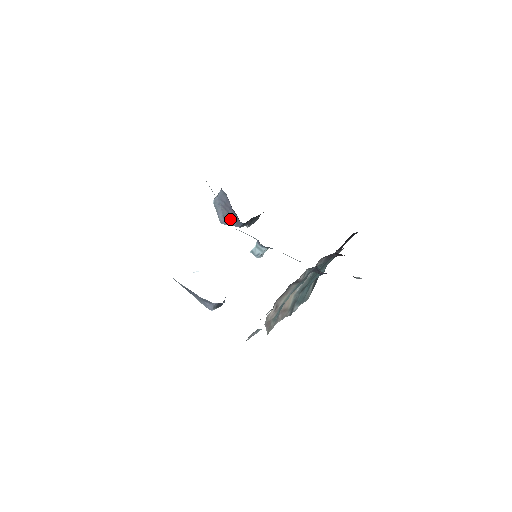
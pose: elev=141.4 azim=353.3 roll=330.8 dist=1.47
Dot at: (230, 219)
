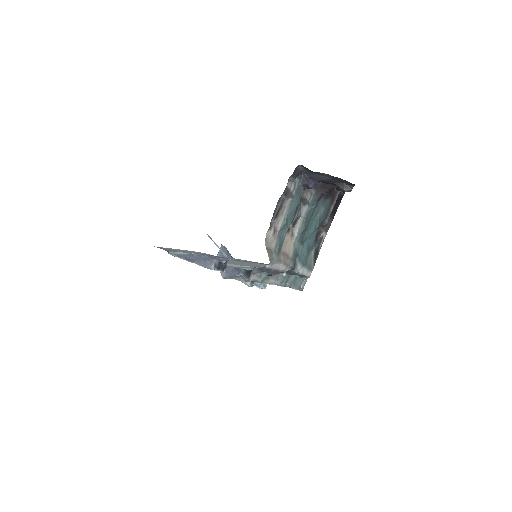
Dot at: (232, 271)
